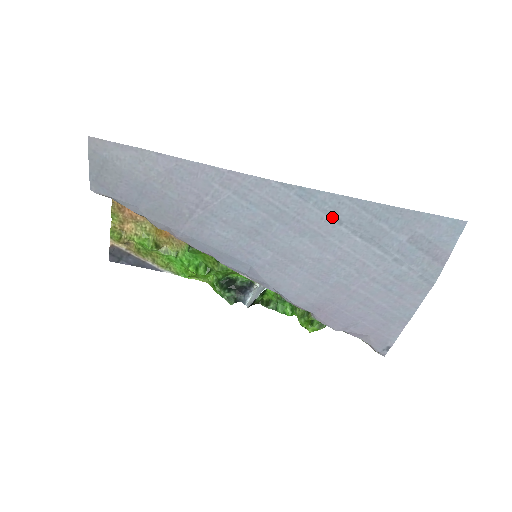
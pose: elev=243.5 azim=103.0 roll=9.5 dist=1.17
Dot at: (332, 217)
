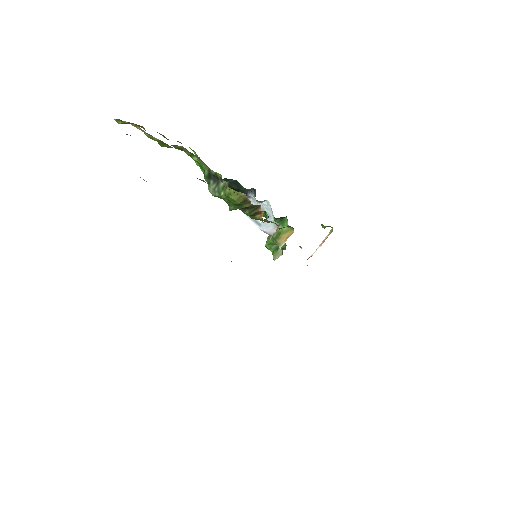
Dot at: occluded
